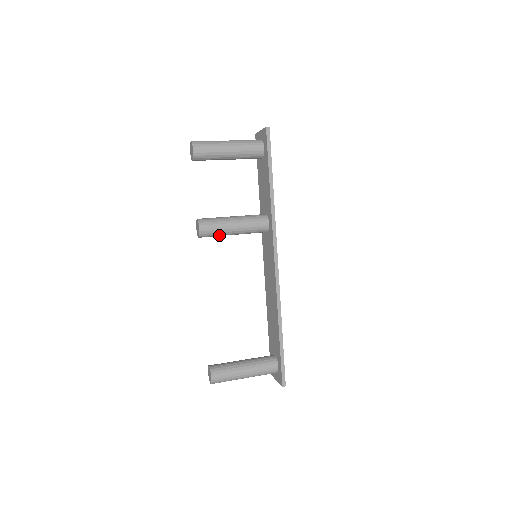
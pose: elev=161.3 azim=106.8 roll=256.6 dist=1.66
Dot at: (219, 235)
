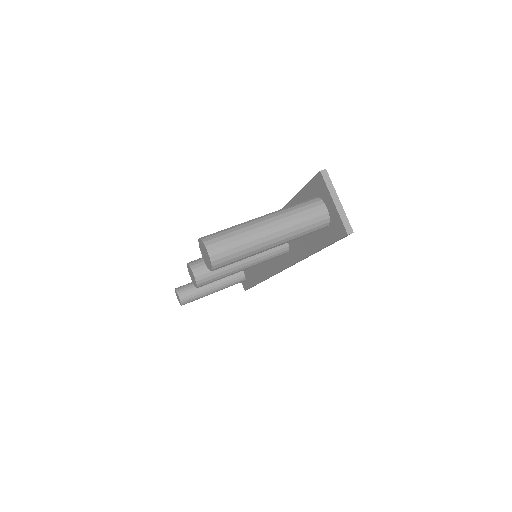
Dot at: occluded
